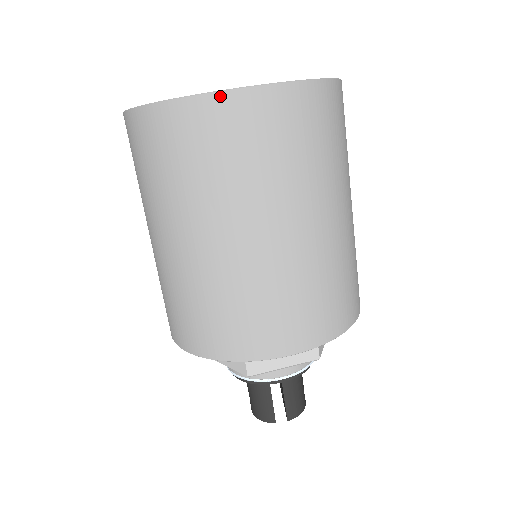
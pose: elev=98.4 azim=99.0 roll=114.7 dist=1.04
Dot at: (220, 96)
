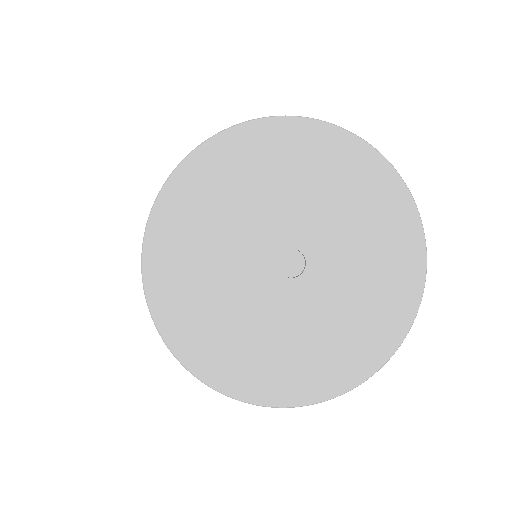
Dot at: (231, 396)
